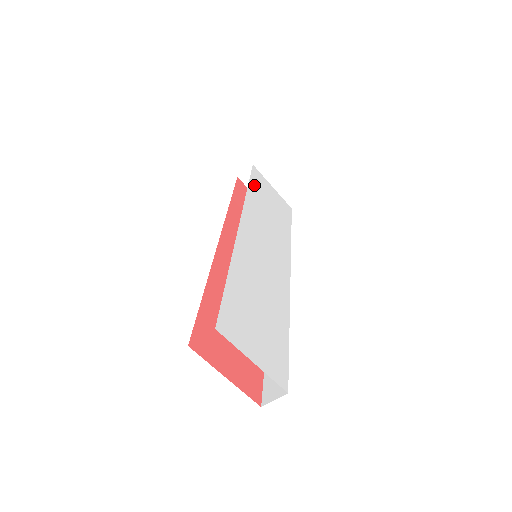
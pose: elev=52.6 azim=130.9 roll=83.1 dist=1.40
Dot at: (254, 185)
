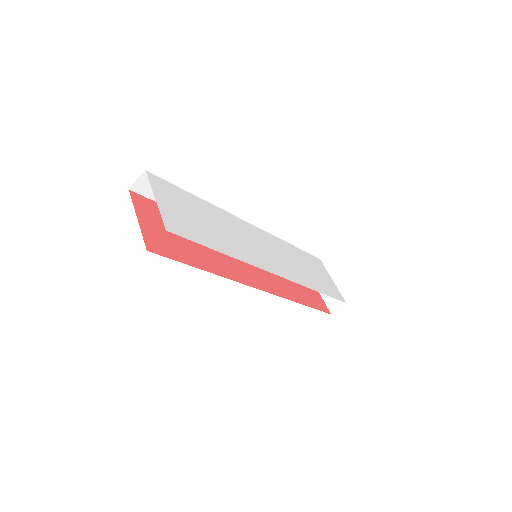
Dot at: (304, 254)
